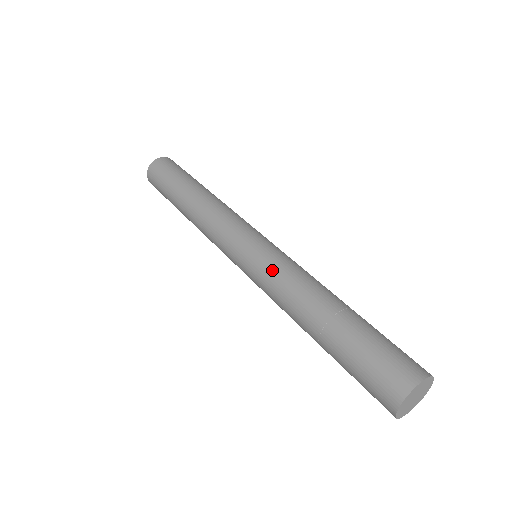
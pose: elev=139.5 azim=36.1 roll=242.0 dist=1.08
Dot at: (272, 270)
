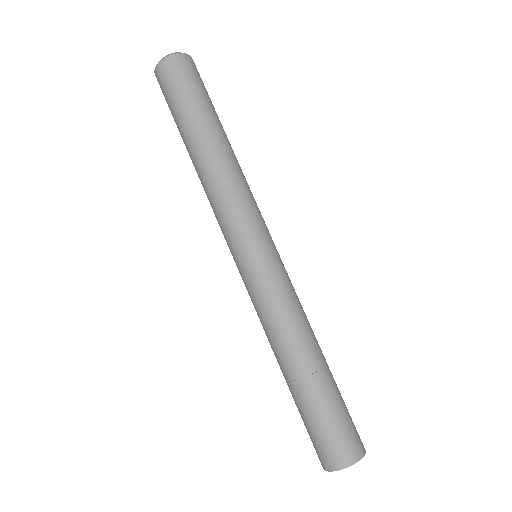
Dot at: (253, 304)
